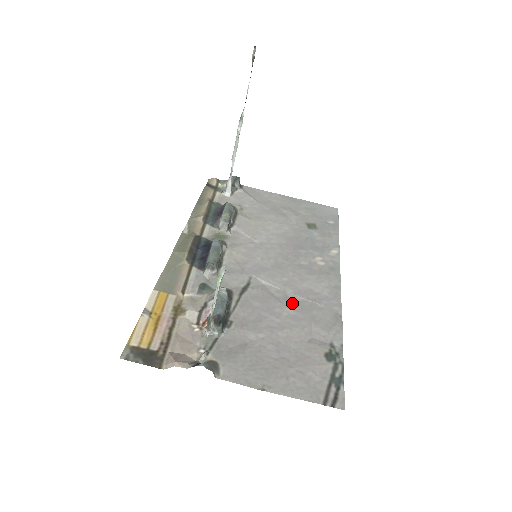
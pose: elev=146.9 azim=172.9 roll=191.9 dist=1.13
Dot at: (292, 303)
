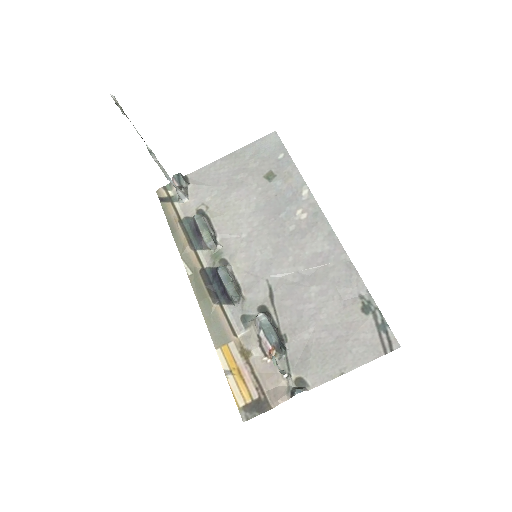
Dot at: (310, 279)
